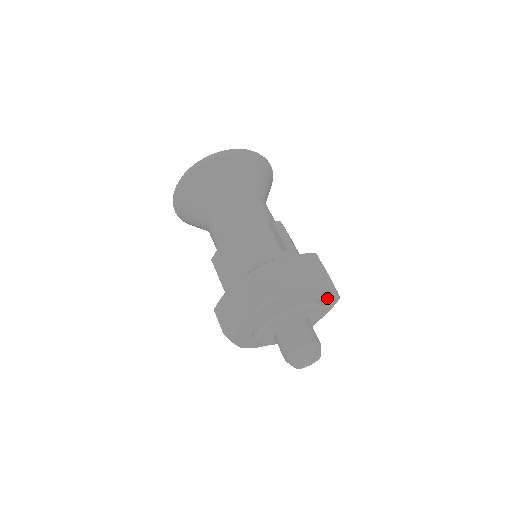
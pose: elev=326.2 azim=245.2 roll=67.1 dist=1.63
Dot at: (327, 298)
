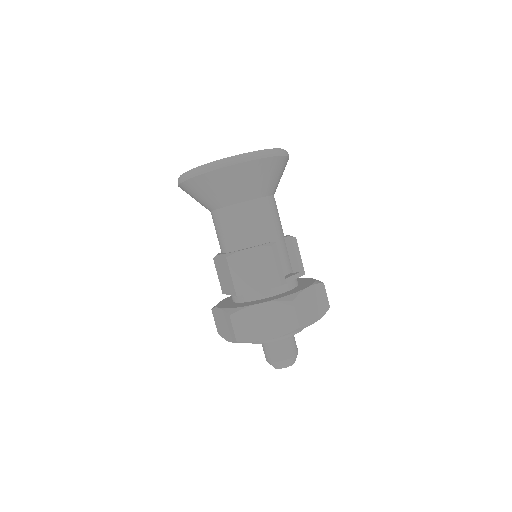
Dot at: occluded
